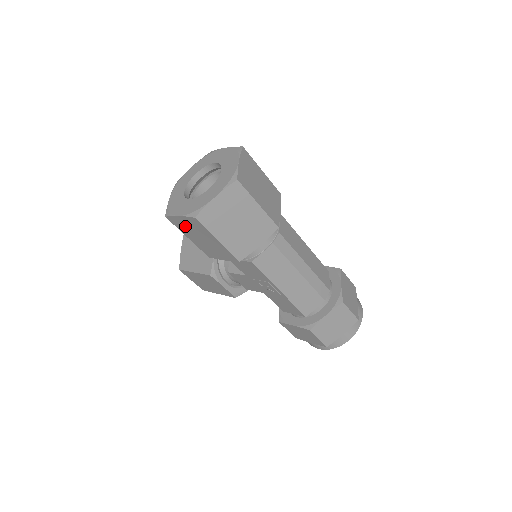
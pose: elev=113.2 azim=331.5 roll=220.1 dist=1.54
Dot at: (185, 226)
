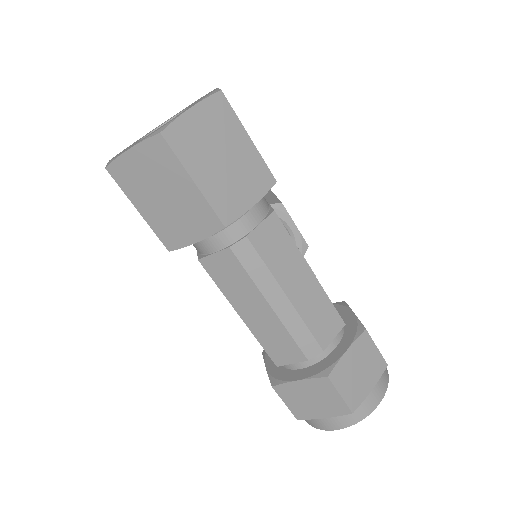
Dot at: occluded
